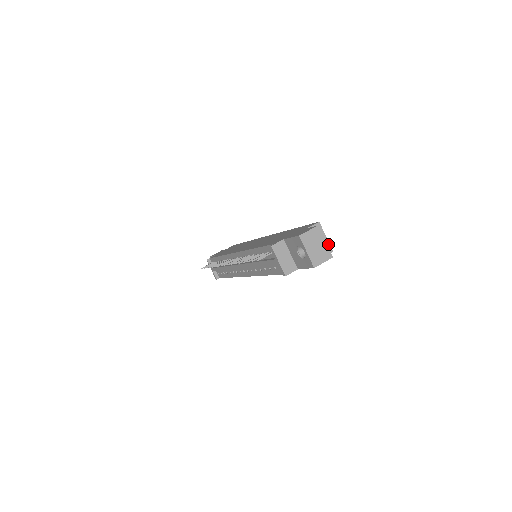
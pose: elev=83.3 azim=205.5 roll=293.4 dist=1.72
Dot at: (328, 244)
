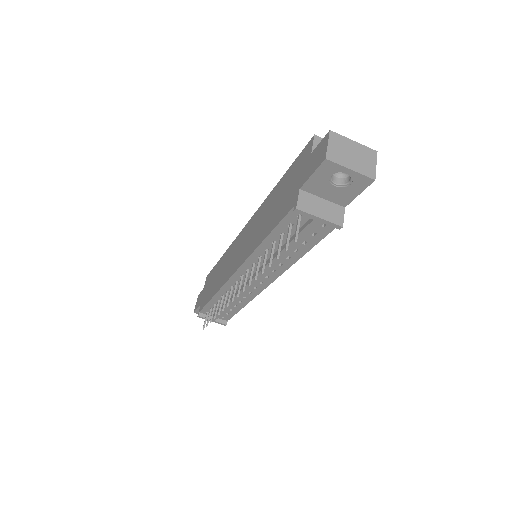
Dot at: occluded
